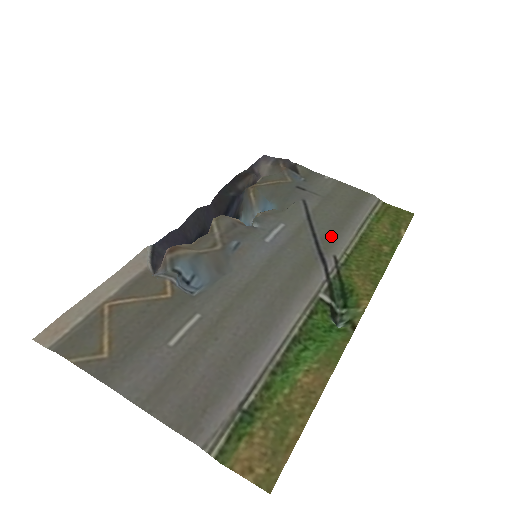
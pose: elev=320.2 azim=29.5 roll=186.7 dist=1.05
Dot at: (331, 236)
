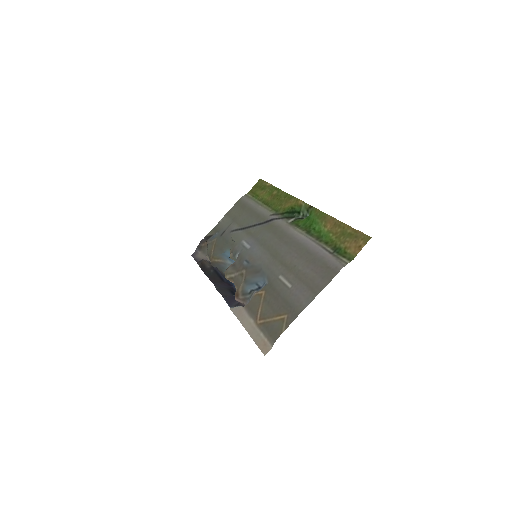
Dot at: (258, 217)
